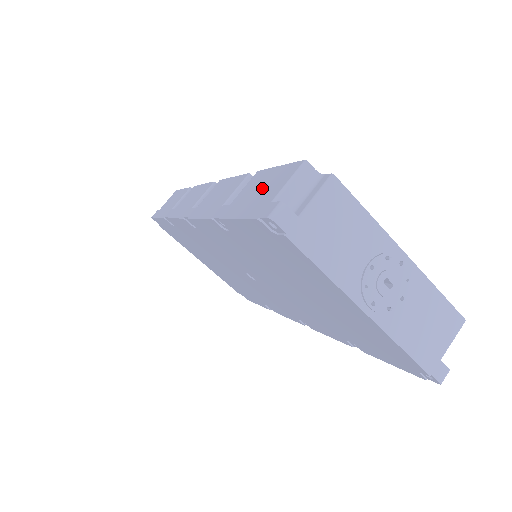
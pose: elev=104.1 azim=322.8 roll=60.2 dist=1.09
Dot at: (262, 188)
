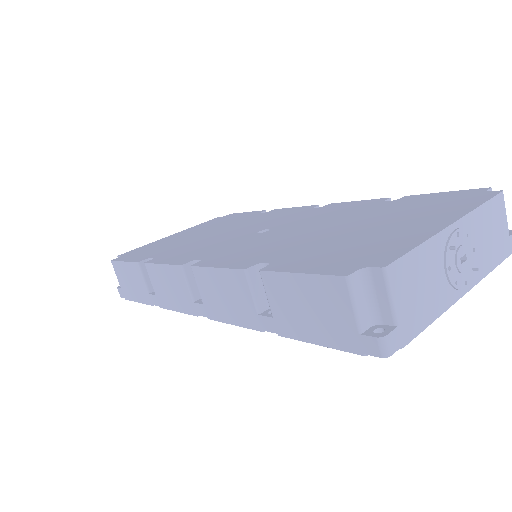
Dot at: (310, 306)
